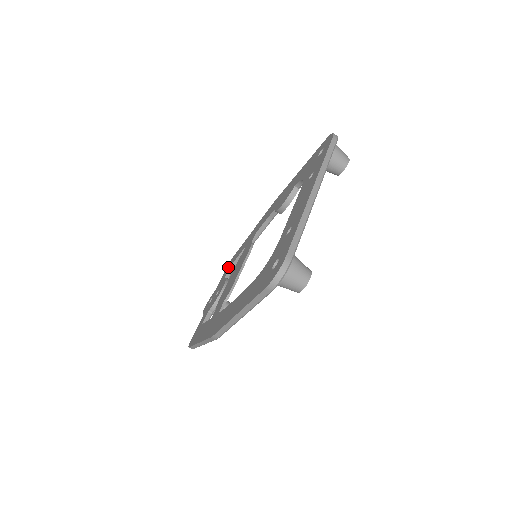
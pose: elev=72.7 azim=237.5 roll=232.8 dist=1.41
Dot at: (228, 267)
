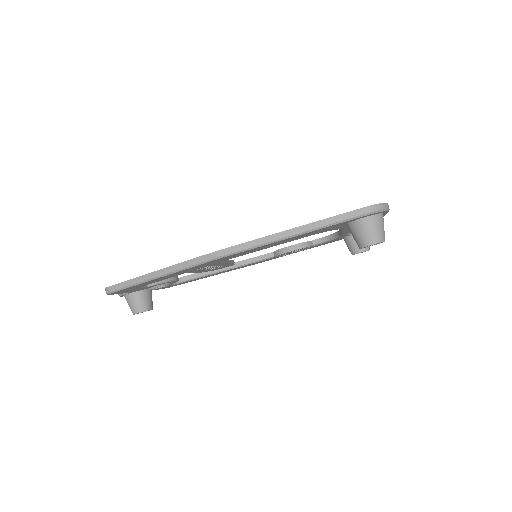
Dot at: occluded
